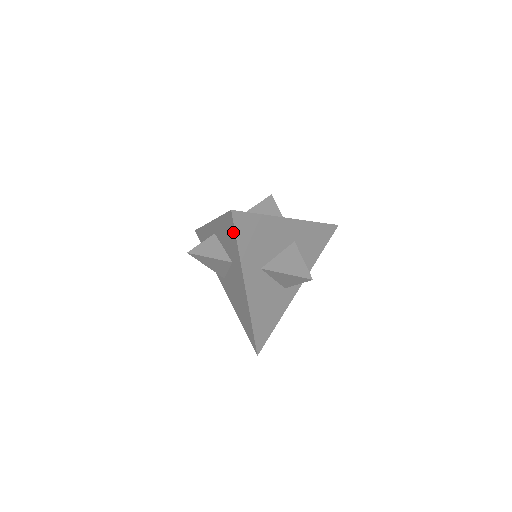
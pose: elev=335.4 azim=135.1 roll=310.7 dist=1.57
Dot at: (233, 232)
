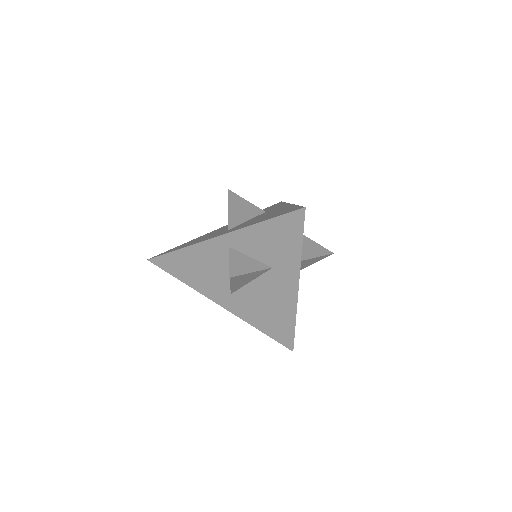
Dot at: (297, 231)
